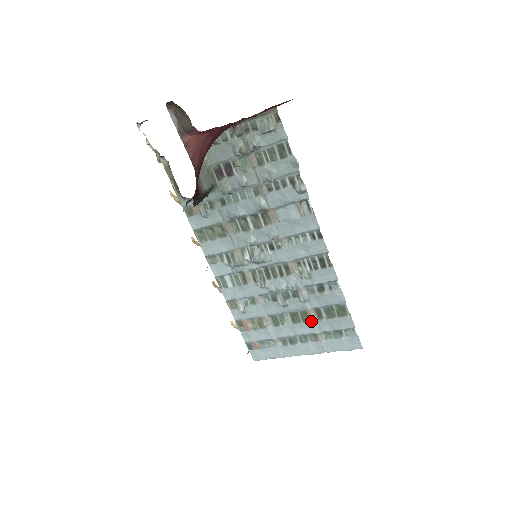
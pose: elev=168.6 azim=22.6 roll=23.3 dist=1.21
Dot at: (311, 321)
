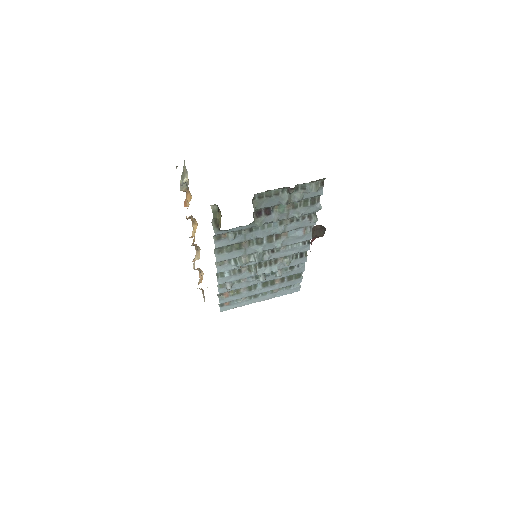
Dot at: (276, 284)
